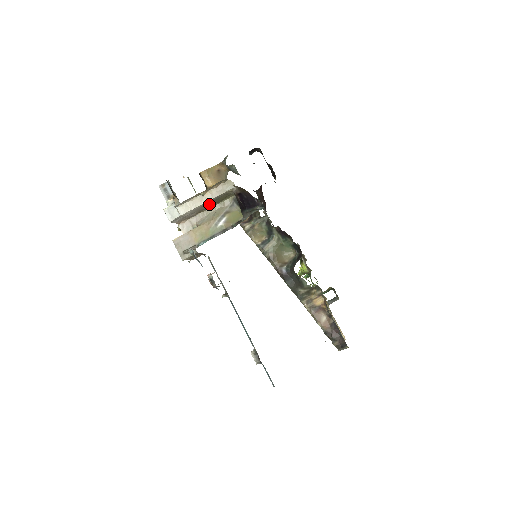
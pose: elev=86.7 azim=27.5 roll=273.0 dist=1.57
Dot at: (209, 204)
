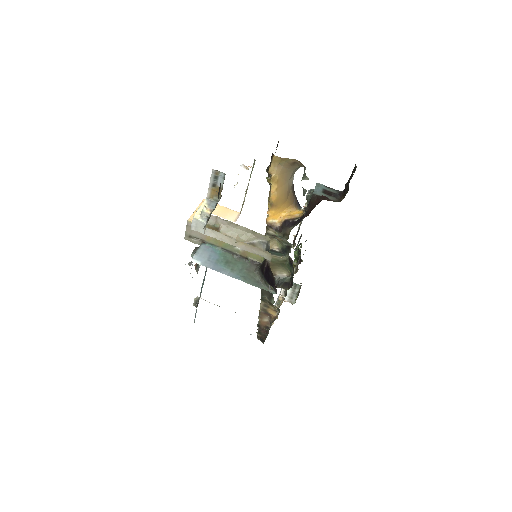
Dot at: occluded
